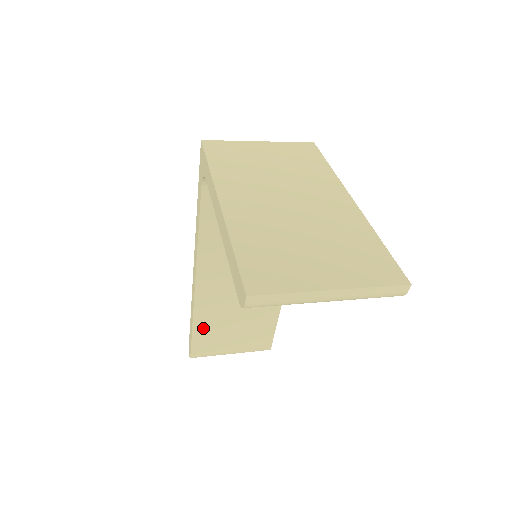
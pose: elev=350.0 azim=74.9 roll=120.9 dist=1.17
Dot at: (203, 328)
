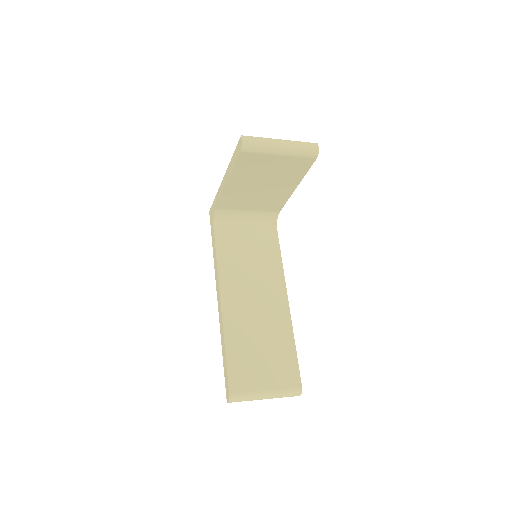
Dot at: (234, 353)
